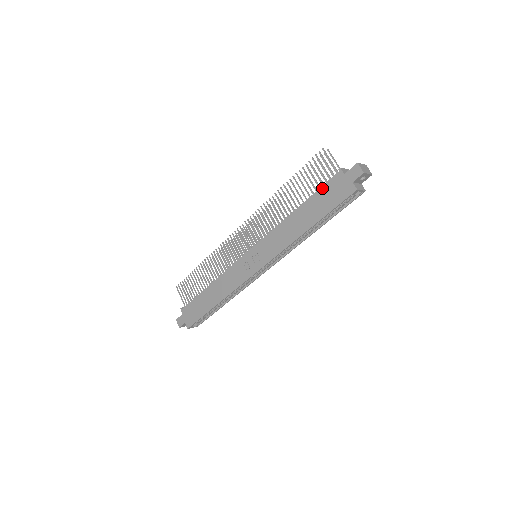
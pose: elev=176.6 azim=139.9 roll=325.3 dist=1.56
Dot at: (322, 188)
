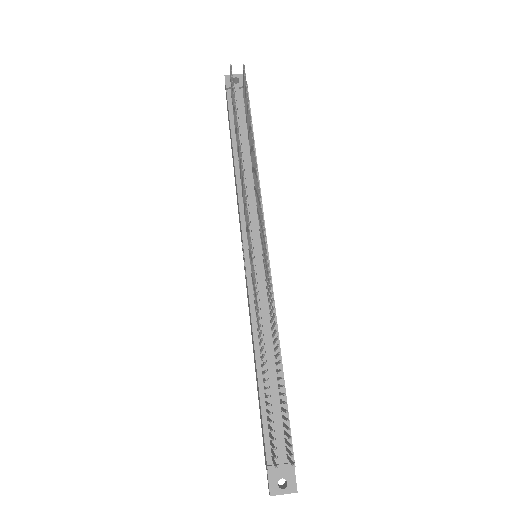
Dot at: (262, 425)
